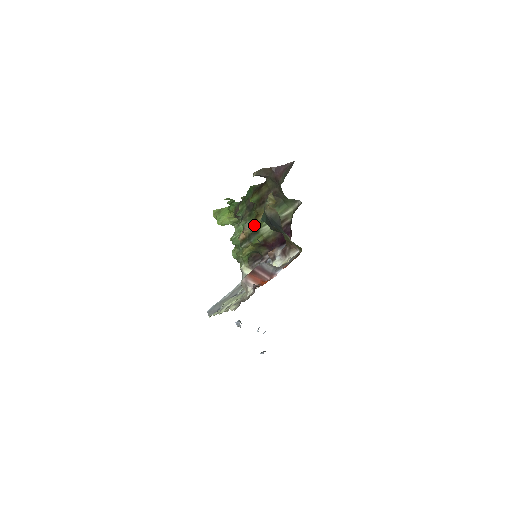
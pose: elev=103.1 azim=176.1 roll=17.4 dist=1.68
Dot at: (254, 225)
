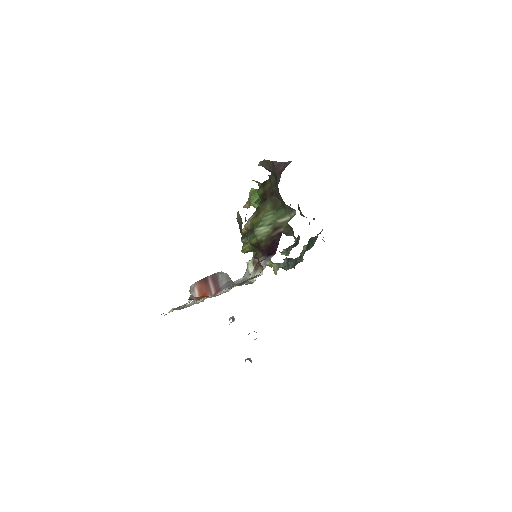
Dot at: (253, 222)
